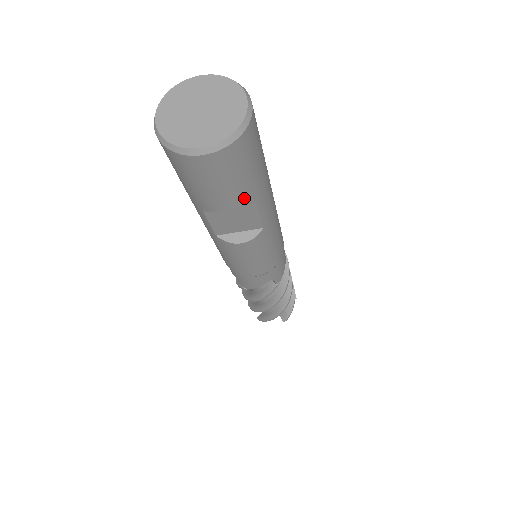
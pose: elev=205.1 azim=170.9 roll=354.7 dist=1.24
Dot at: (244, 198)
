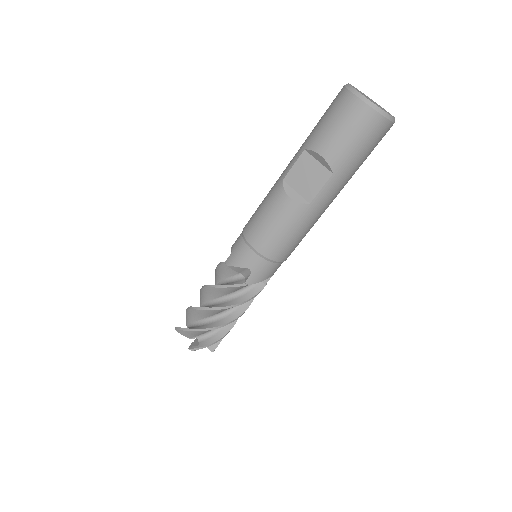
Dot at: (336, 158)
